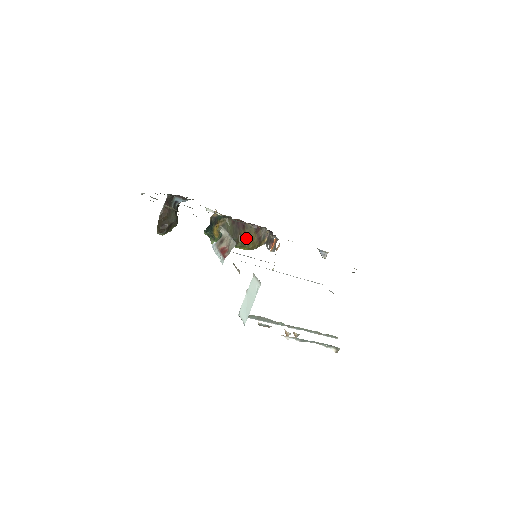
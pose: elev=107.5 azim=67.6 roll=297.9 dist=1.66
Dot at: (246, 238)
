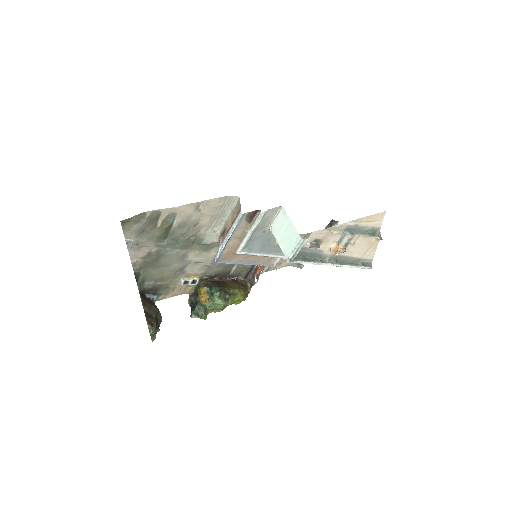
Dot at: (233, 287)
